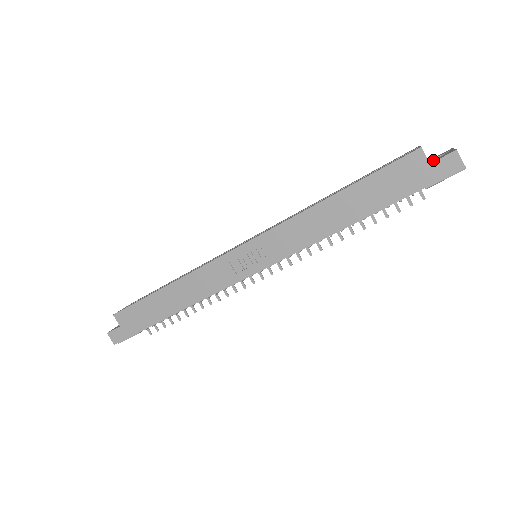
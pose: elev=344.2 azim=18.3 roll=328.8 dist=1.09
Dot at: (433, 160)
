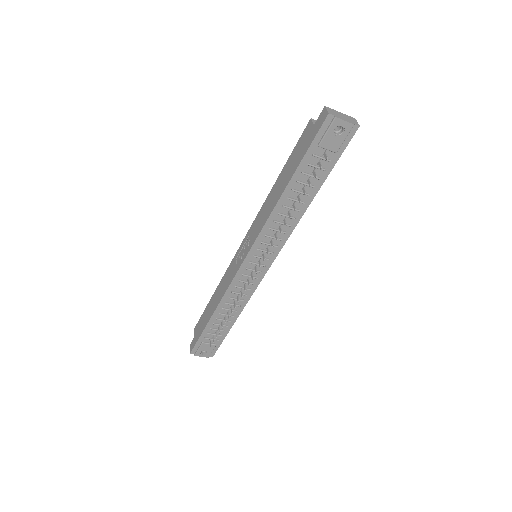
Dot at: occluded
